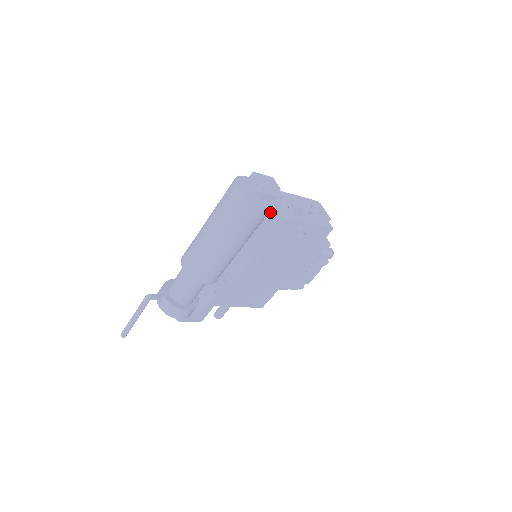
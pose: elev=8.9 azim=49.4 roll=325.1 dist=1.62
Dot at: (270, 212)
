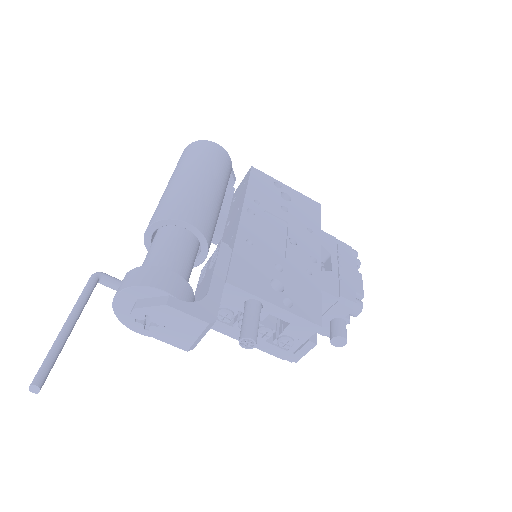
Dot at: (237, 193)
